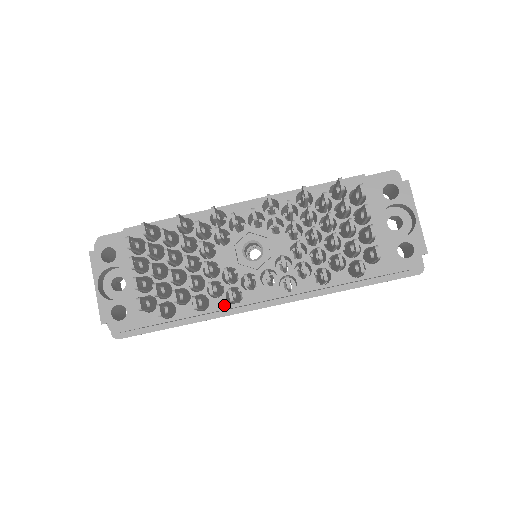
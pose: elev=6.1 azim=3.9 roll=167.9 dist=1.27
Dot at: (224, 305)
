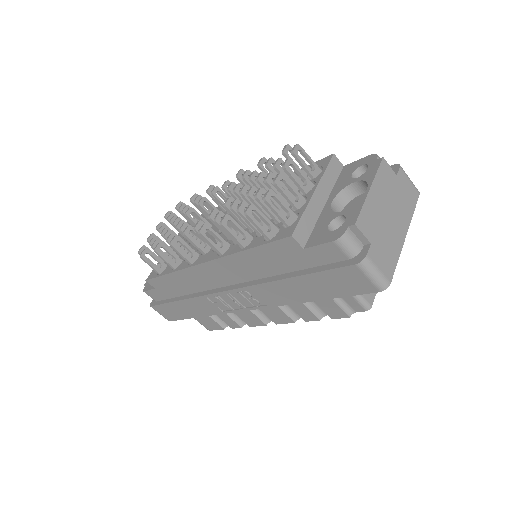
Dot at: (184, 266)
